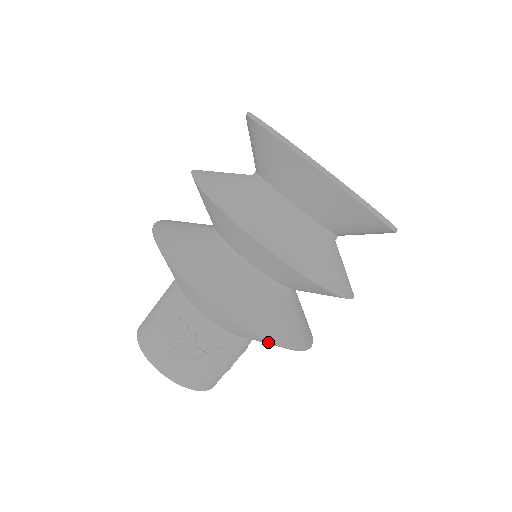
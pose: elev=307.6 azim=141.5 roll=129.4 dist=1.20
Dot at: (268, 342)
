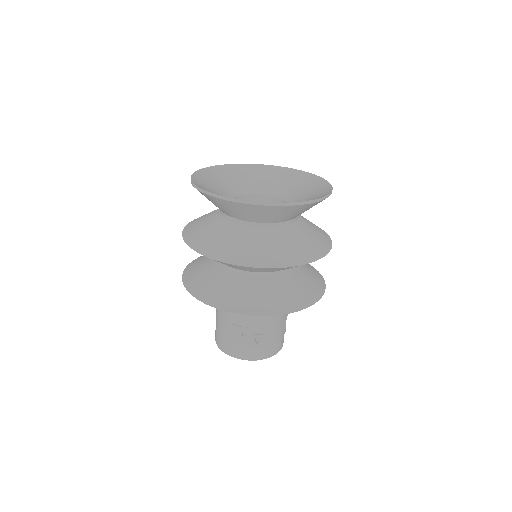
Dot at: occluded
